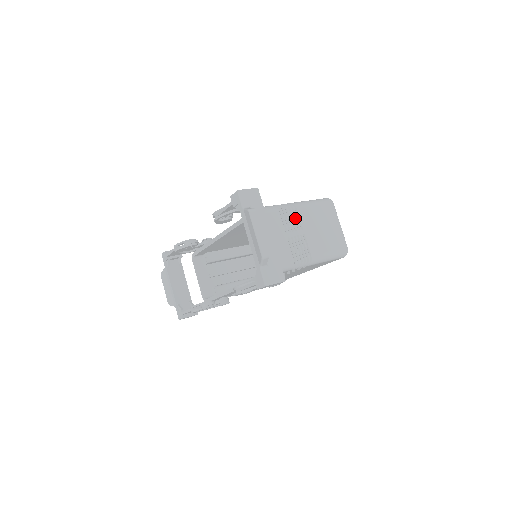
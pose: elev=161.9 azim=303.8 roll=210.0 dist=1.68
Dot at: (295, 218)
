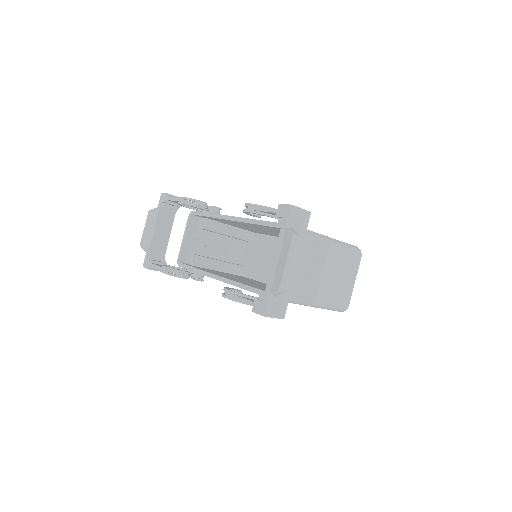
Dot at: (322, 254)
